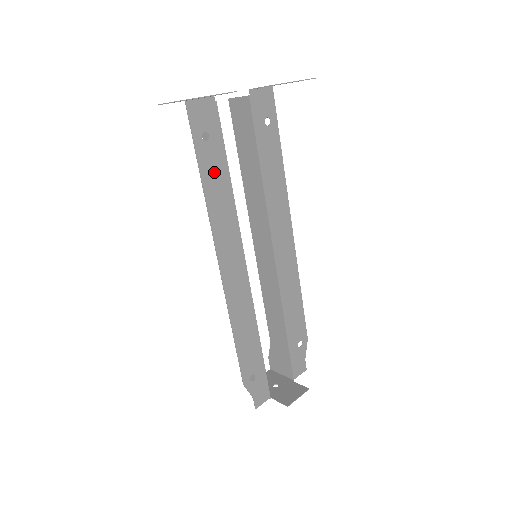
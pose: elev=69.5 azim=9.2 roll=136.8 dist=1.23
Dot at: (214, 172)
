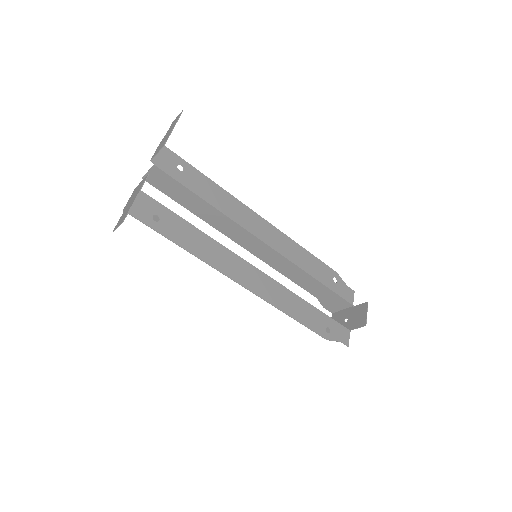
Dot at: (182, 234)
